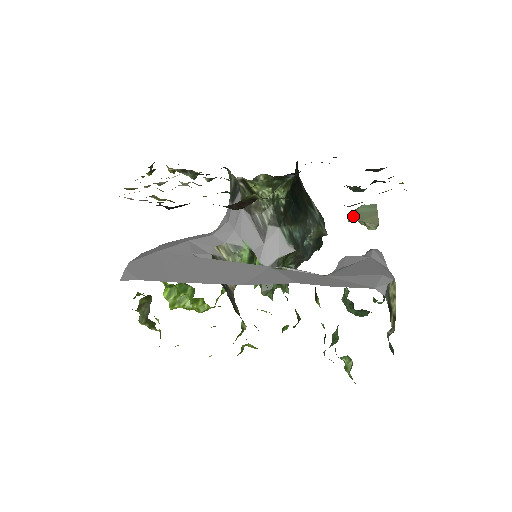
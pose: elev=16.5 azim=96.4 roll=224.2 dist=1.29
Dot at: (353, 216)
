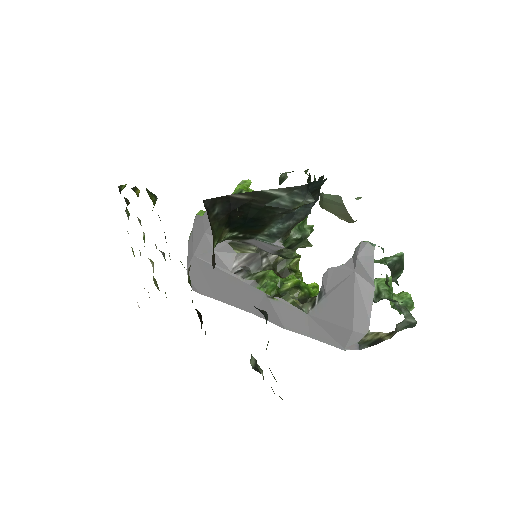
Dot at: (322, 205)
